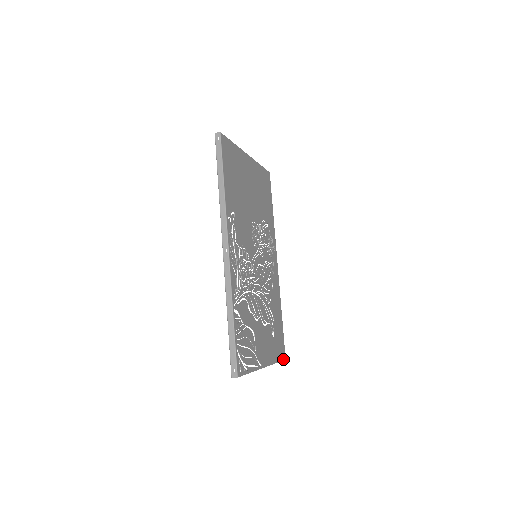
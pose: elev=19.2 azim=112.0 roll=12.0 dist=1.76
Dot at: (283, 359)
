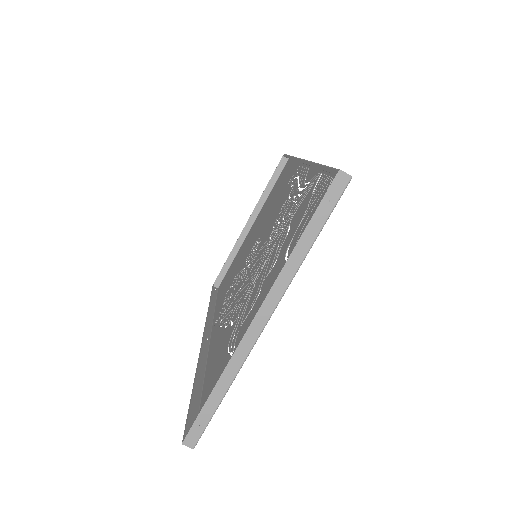
Dot at: (202, 431)
